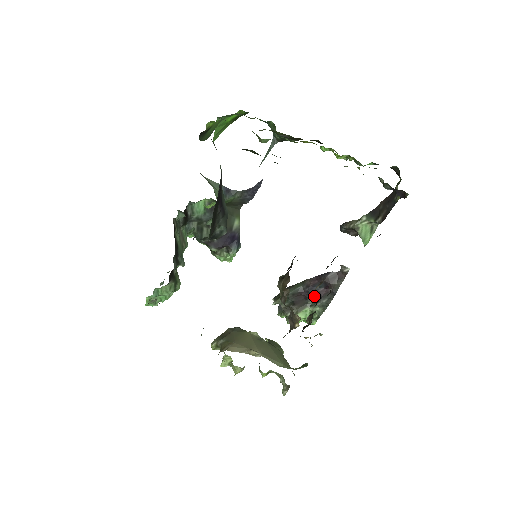
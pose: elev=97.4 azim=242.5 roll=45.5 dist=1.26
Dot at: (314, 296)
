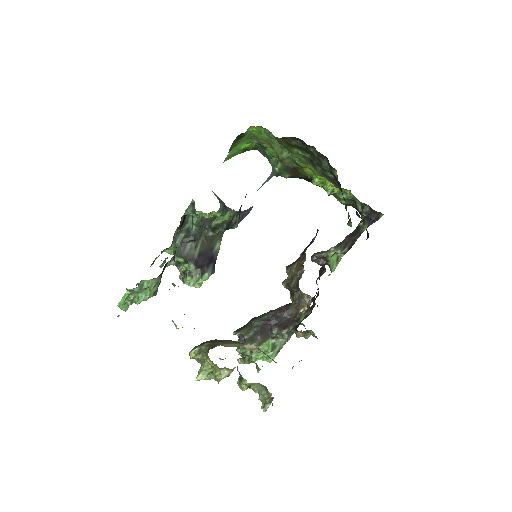
Dot at: (280, 324)
